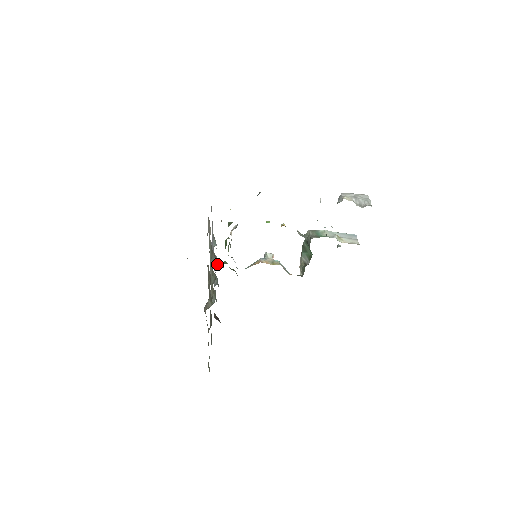
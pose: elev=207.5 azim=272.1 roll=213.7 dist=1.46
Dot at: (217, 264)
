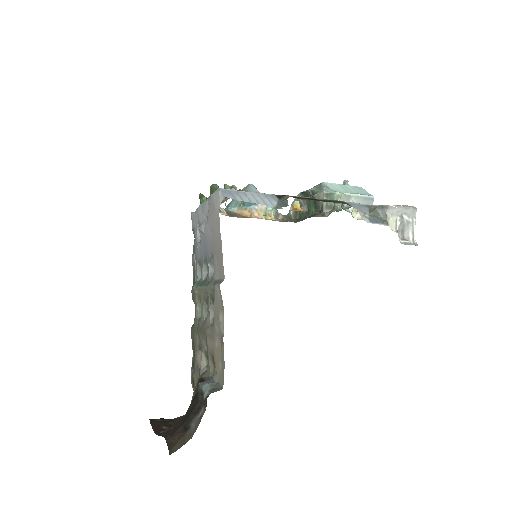
Dot at: occluded
